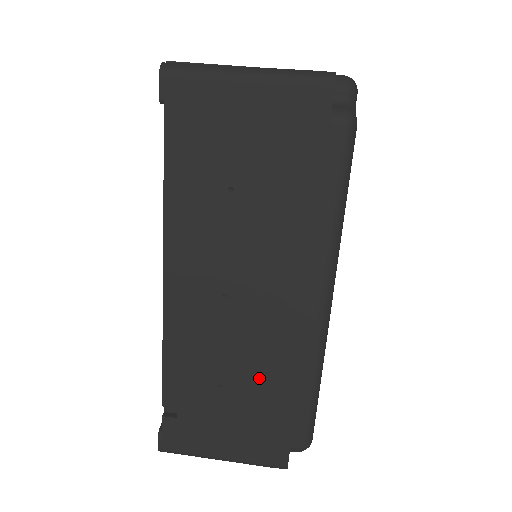
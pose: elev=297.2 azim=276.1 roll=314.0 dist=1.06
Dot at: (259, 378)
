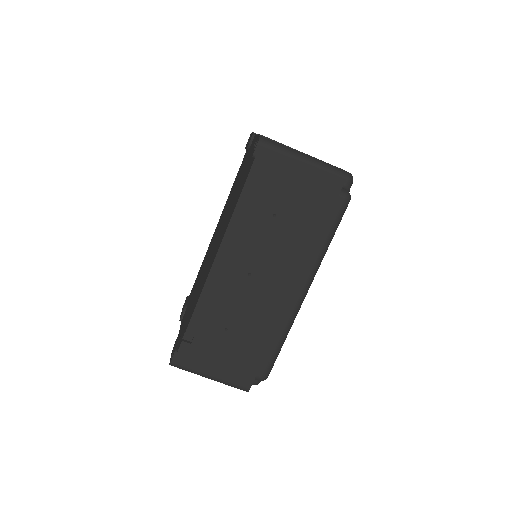
Dot at: (252, 329)
